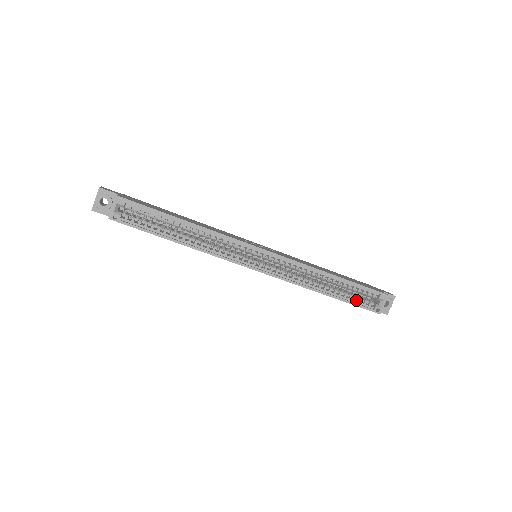
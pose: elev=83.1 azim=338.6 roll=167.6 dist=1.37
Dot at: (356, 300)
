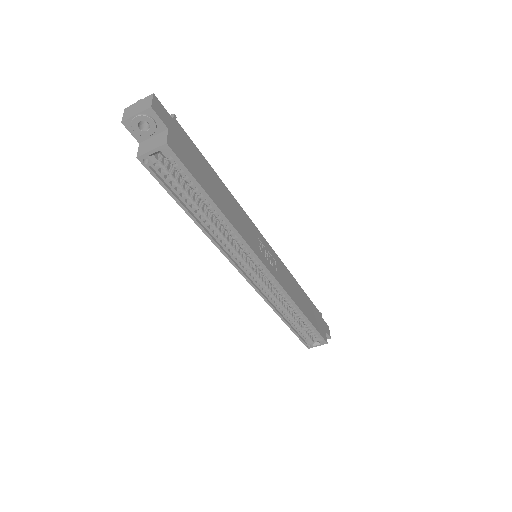
Dot at: occluded
